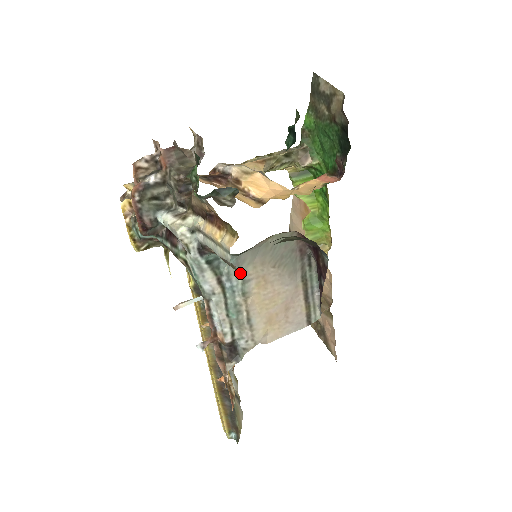
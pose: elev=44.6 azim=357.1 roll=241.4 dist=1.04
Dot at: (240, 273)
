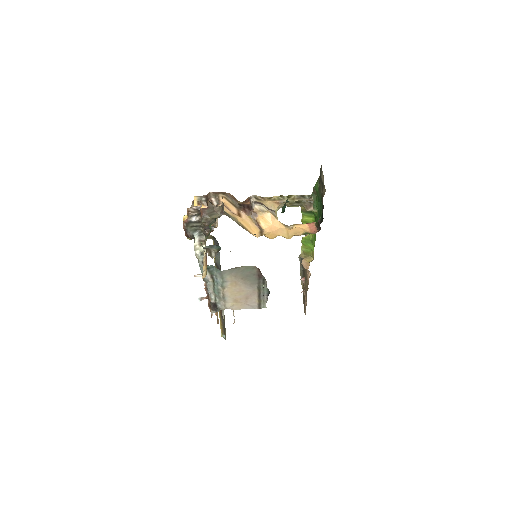
Dot at: (222, 277)
